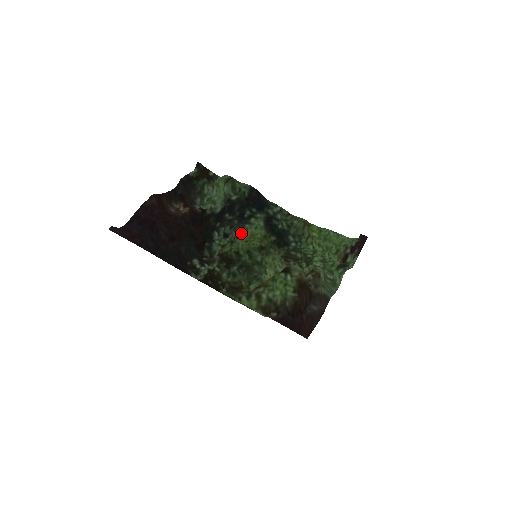
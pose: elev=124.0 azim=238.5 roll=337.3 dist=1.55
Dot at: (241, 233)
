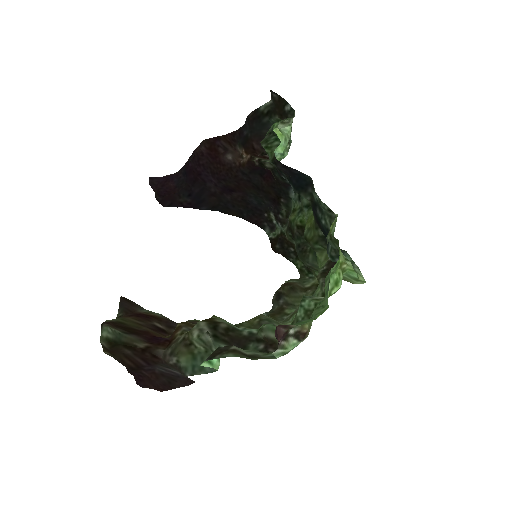
Dot at: occluded
